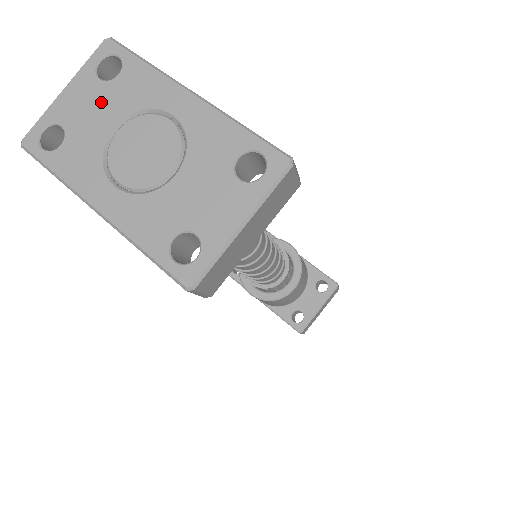
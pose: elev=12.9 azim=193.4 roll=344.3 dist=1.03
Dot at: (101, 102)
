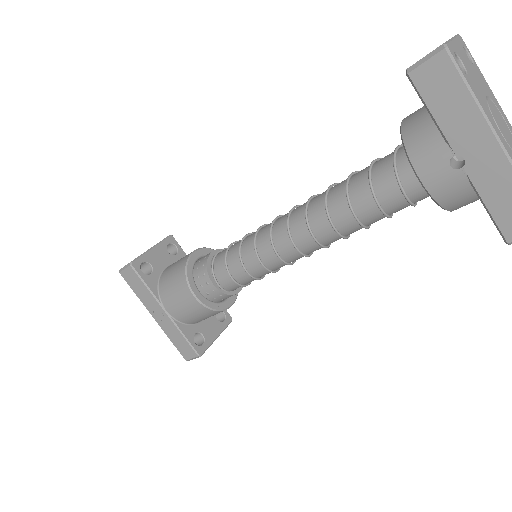
Dot at: (474, 72)
